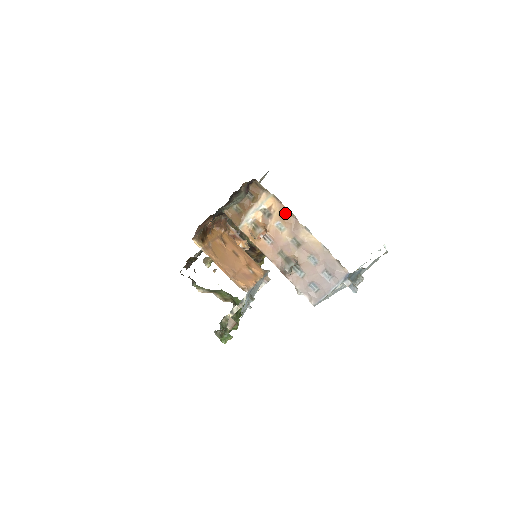
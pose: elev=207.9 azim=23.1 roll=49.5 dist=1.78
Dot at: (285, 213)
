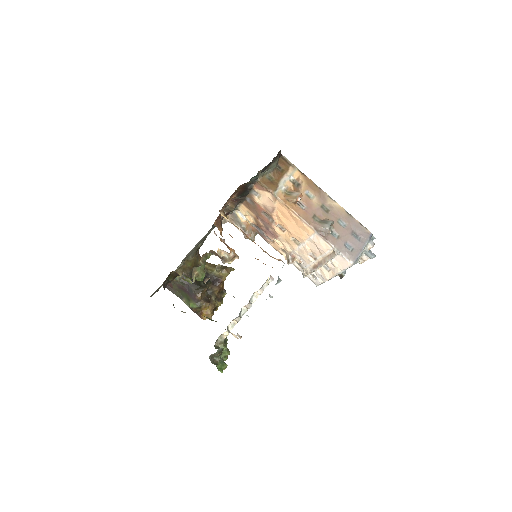
Dot at: (311, 184)
